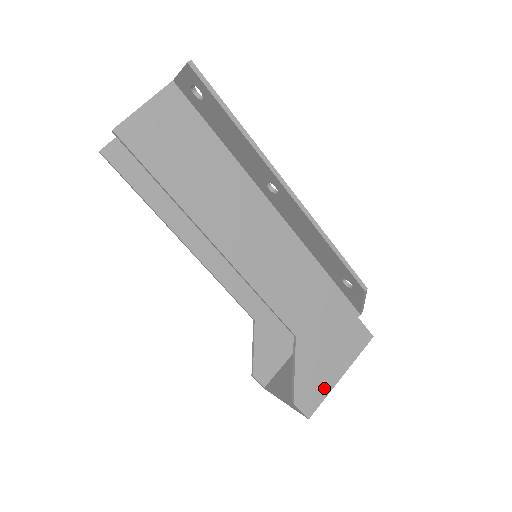
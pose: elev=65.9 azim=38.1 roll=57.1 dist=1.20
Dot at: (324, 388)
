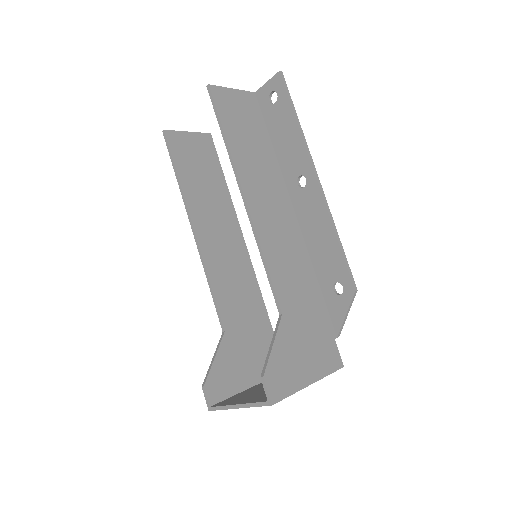
Dot at: (293, 383)
